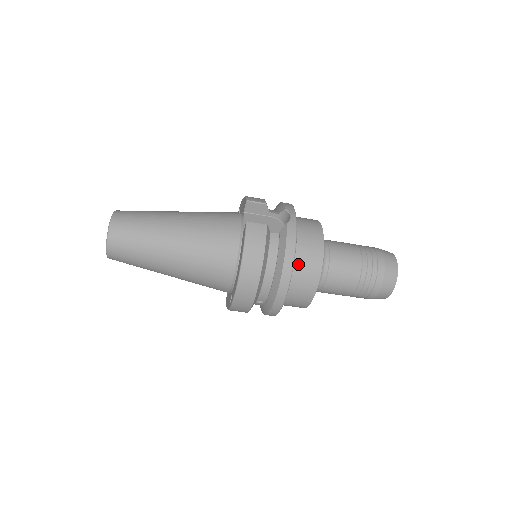
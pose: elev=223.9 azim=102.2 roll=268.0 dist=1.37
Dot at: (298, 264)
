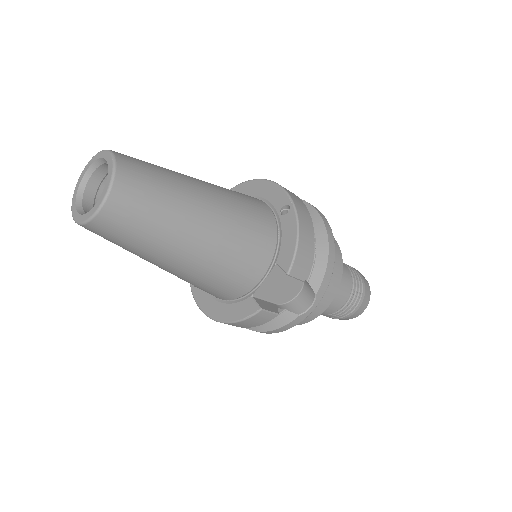
Dot at: occluded
